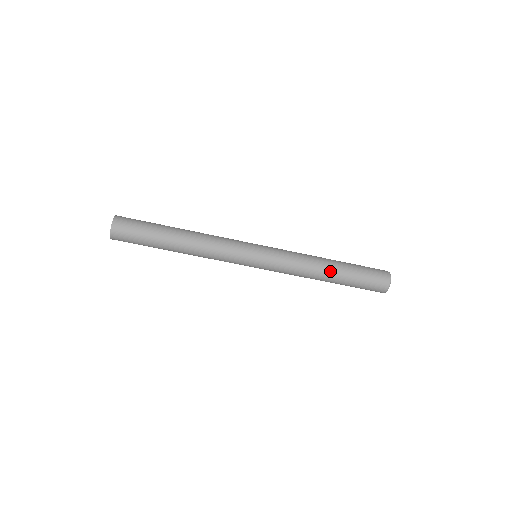
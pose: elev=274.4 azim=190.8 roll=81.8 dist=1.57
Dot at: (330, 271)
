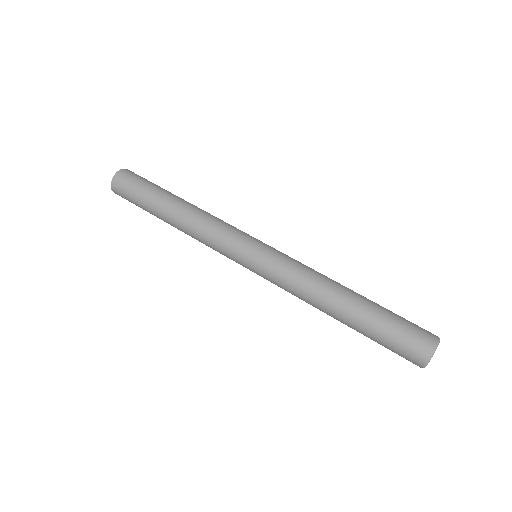
Dot at: (338, 310)
